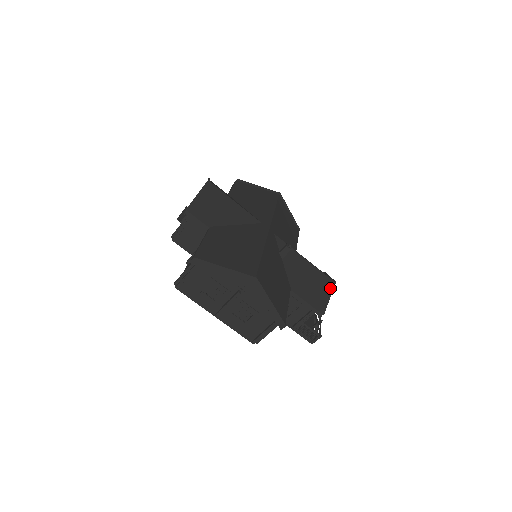
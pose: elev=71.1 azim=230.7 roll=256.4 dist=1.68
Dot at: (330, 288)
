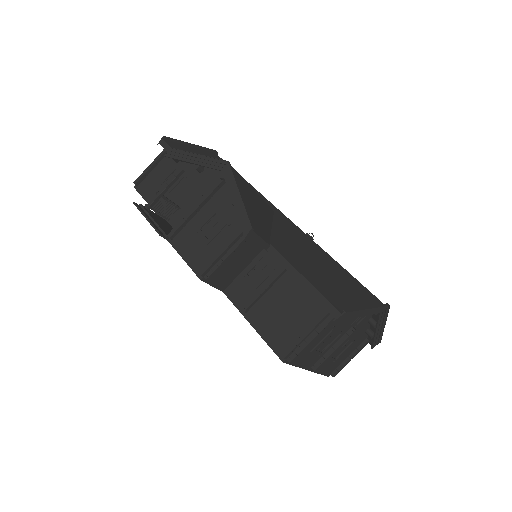
Dot at: occluded
